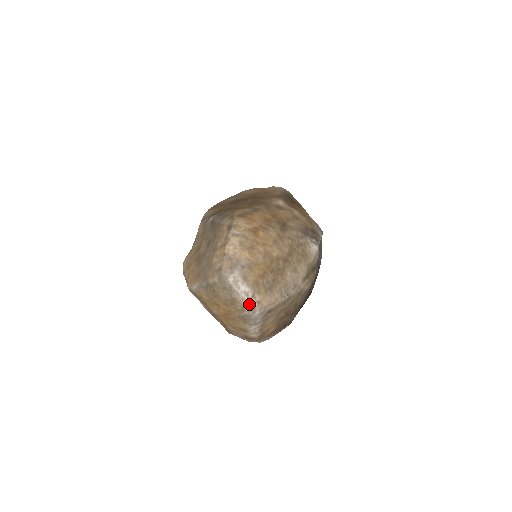
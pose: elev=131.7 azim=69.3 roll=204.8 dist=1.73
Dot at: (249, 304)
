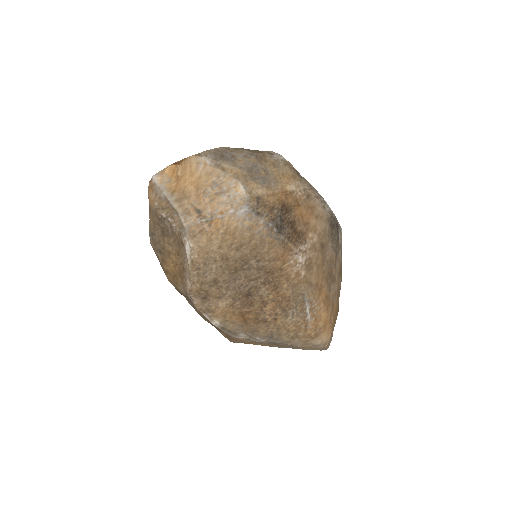
Dot at: occluded
